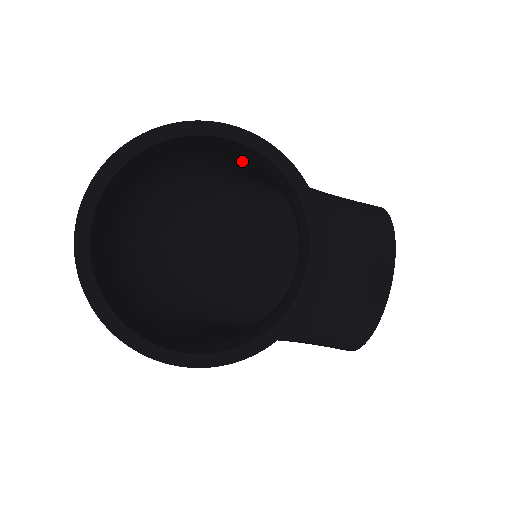
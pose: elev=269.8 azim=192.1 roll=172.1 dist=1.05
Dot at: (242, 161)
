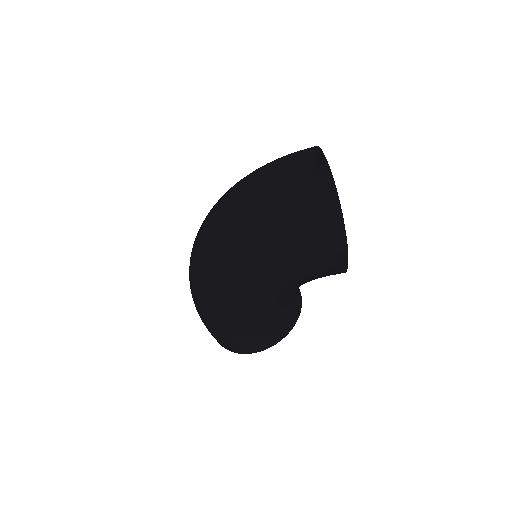
Dot at: occluded
